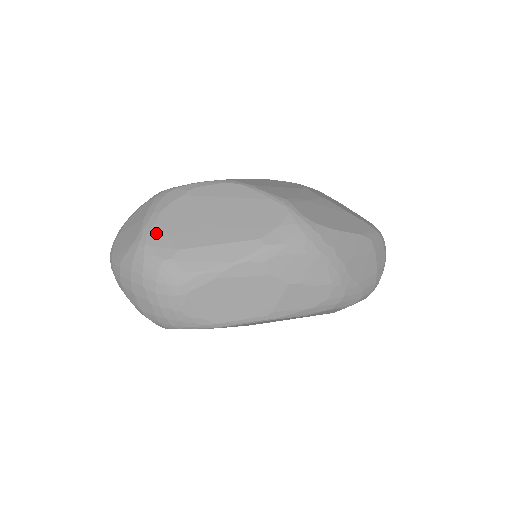
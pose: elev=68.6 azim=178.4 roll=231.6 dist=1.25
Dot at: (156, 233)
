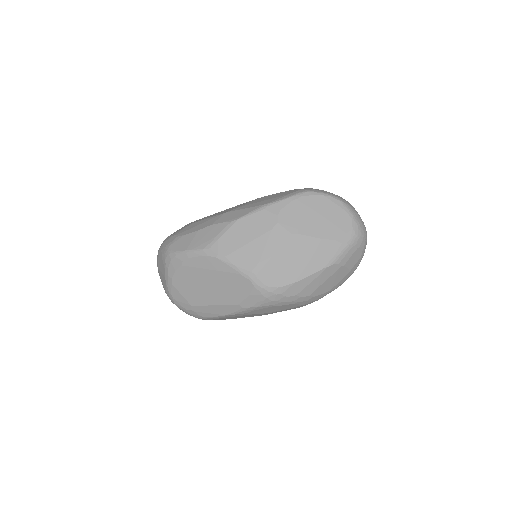
Dot at: (175, 293)
